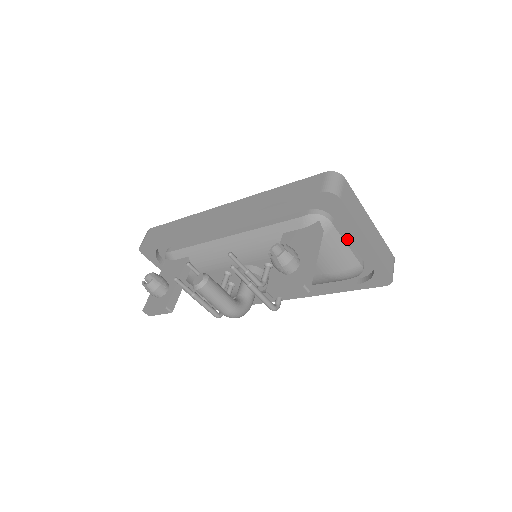
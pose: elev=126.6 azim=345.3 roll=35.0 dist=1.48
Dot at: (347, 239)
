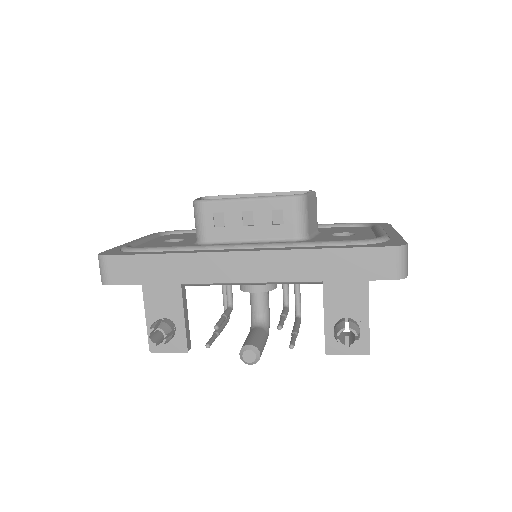
Dot at: occluded
